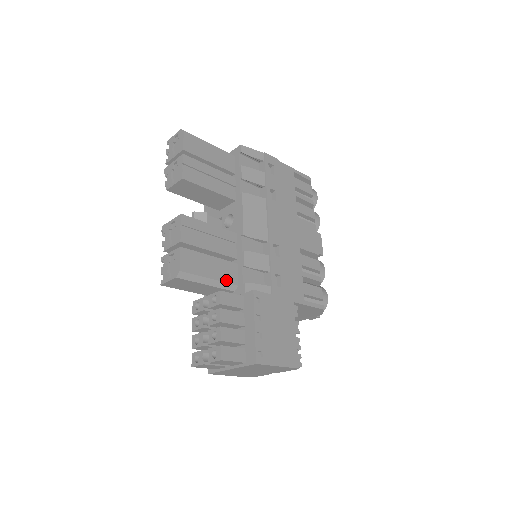
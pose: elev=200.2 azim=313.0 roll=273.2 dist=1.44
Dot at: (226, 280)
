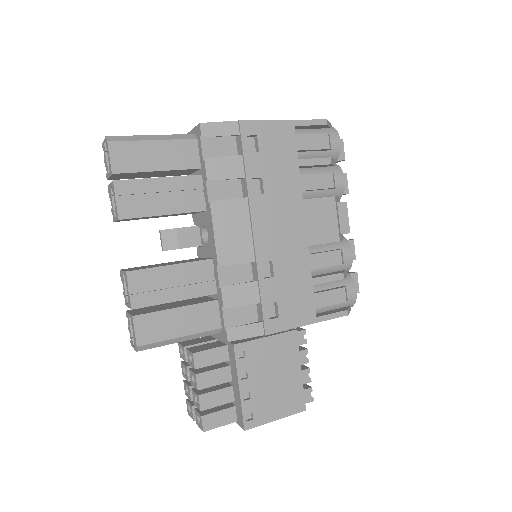
Dot at: (204, 328)
